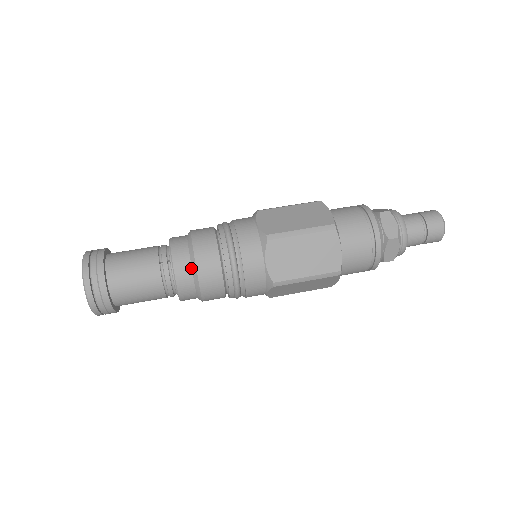
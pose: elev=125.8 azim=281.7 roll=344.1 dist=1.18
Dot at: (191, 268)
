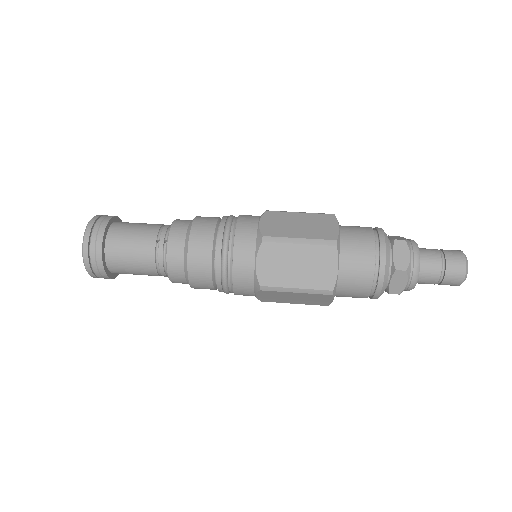
Dot at: (183, 252)
